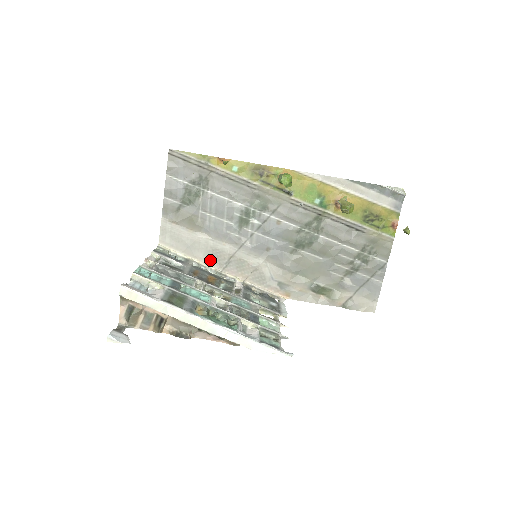
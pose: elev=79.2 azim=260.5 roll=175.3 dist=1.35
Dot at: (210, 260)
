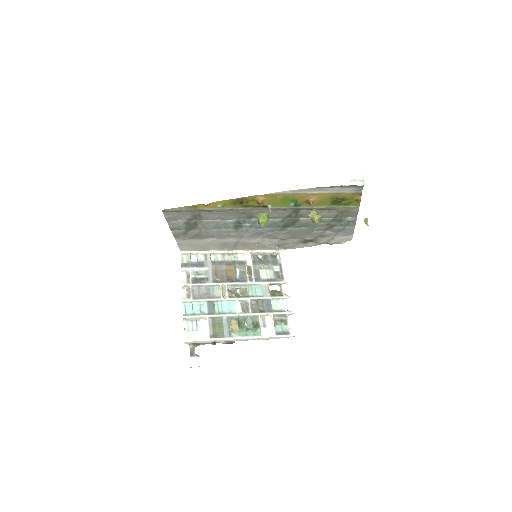
Dot at: (221, 248)
